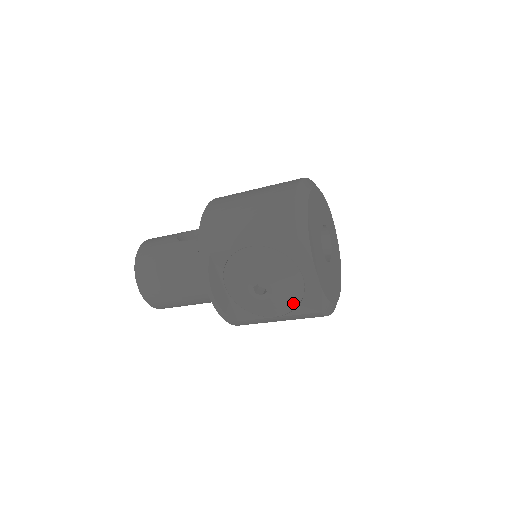
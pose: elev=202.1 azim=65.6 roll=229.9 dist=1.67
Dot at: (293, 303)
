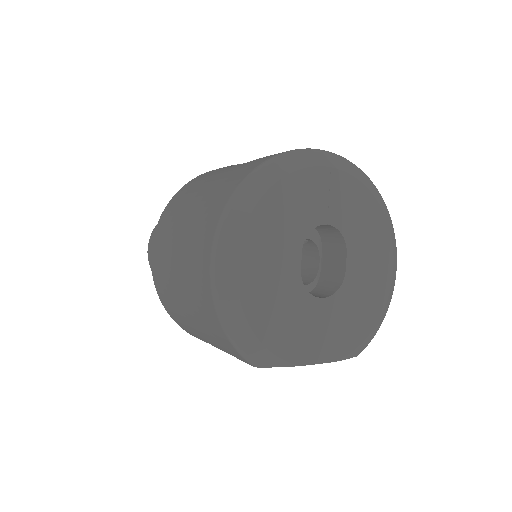
Dot at: occluded
